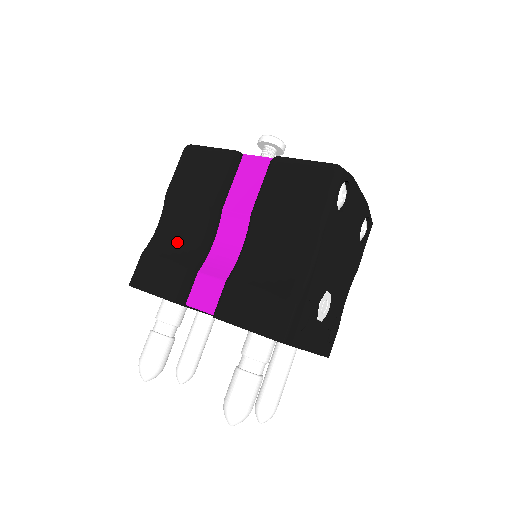
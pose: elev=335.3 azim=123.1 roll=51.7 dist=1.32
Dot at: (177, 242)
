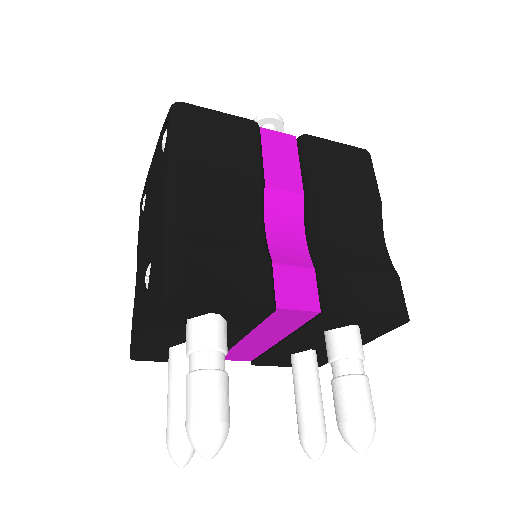
Dot at: (222, 226)
